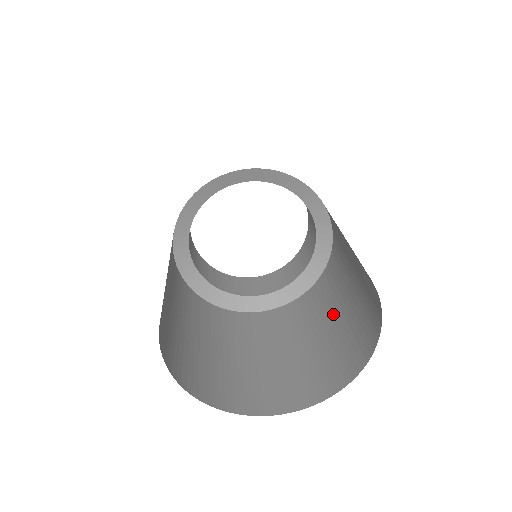
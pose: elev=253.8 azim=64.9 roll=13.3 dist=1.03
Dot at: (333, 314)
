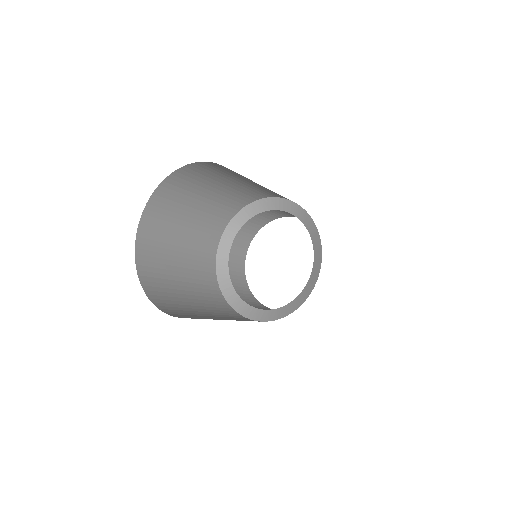
Dot at: occluded
